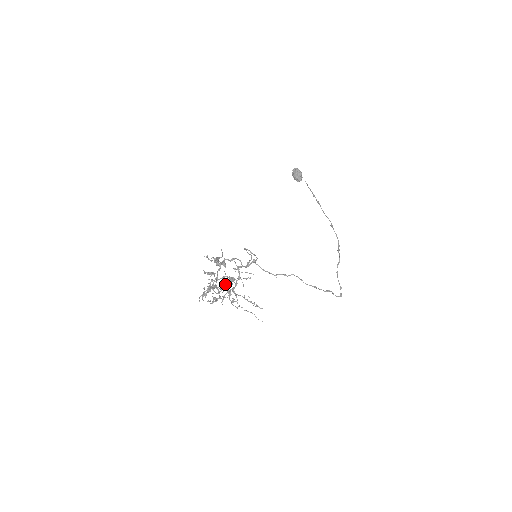
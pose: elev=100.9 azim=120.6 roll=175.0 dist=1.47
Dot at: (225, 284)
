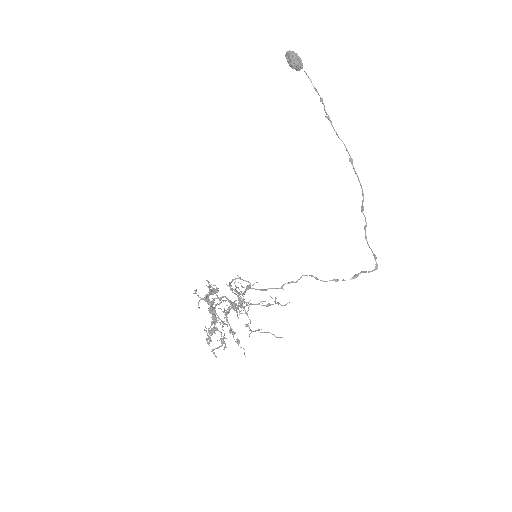
Dot at: (228, 313)
